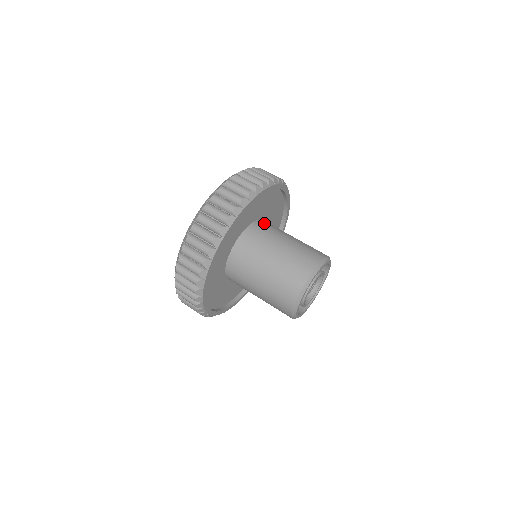
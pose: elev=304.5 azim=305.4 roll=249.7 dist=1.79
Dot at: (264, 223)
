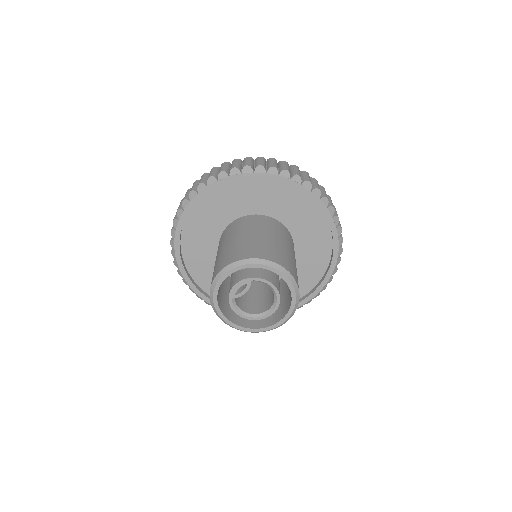
Dot at: (262, 218)
